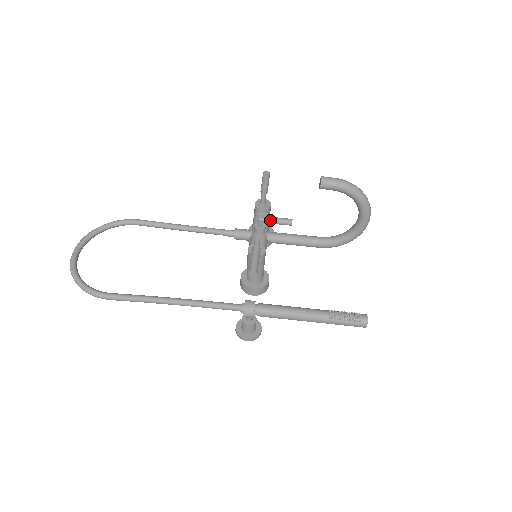
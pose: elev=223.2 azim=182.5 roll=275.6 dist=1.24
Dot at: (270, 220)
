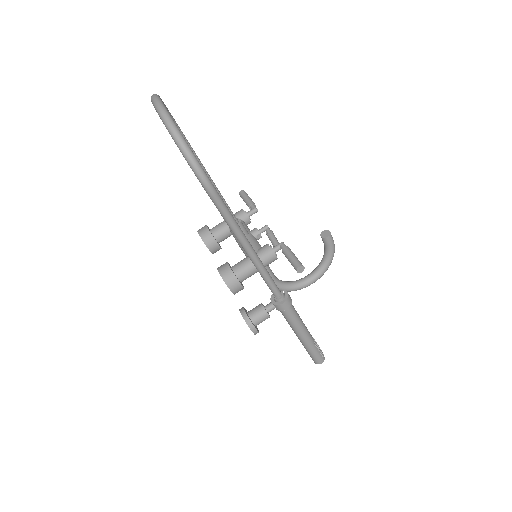
Dot at: (273, 234)
